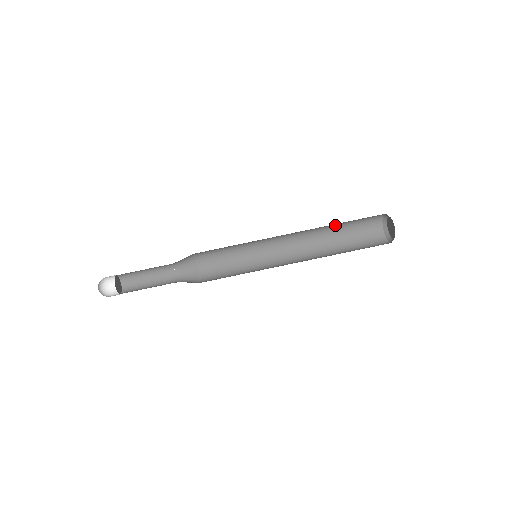
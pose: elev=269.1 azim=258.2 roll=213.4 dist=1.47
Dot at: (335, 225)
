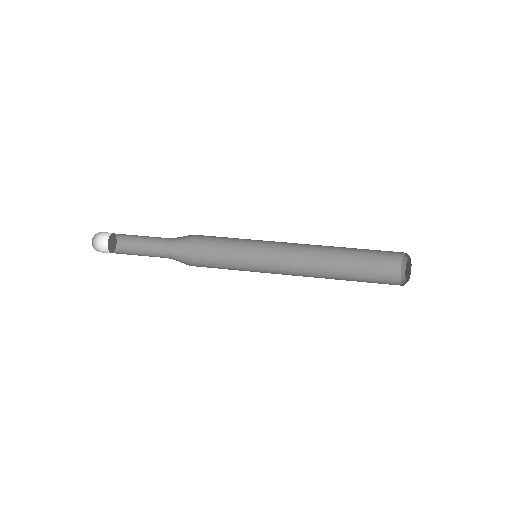
Dot at: (346, 274)
